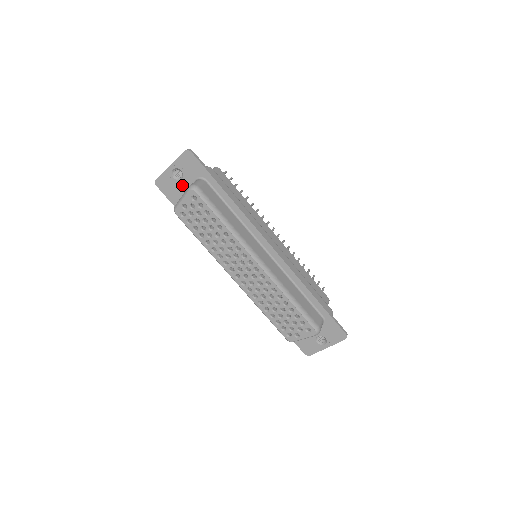
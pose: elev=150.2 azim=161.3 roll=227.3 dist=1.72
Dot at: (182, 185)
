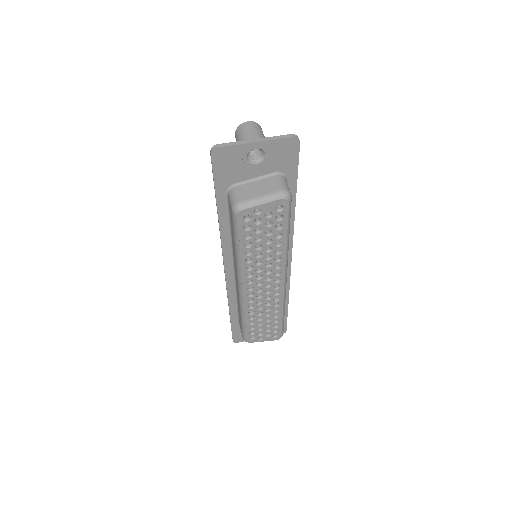
Dot at: (250, 170)
